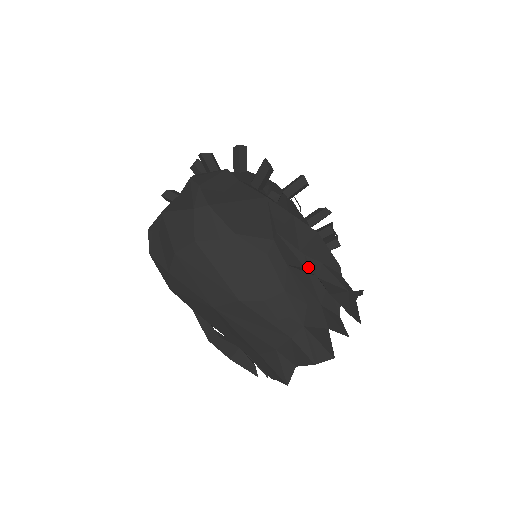
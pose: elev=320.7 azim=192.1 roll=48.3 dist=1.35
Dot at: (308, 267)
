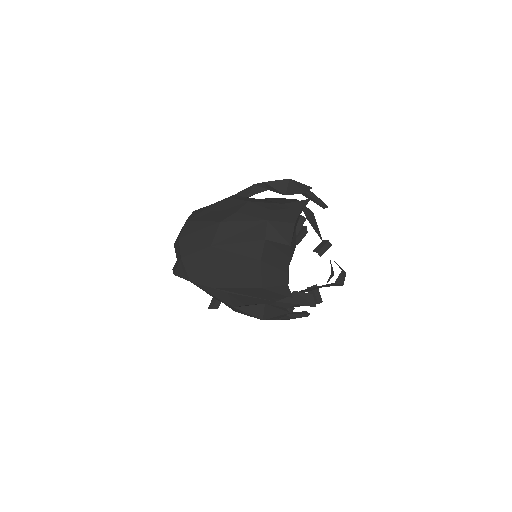
Dot at: (256, 184)
